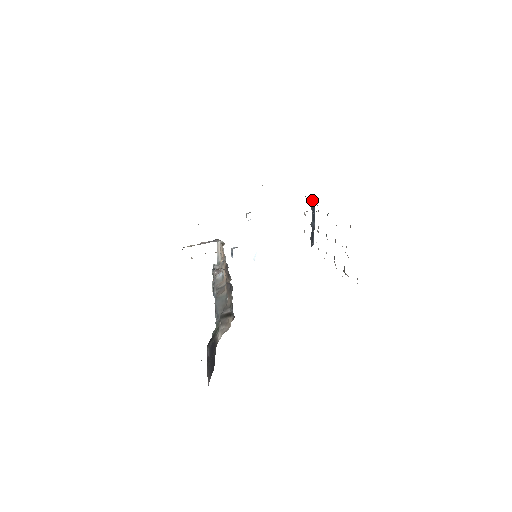
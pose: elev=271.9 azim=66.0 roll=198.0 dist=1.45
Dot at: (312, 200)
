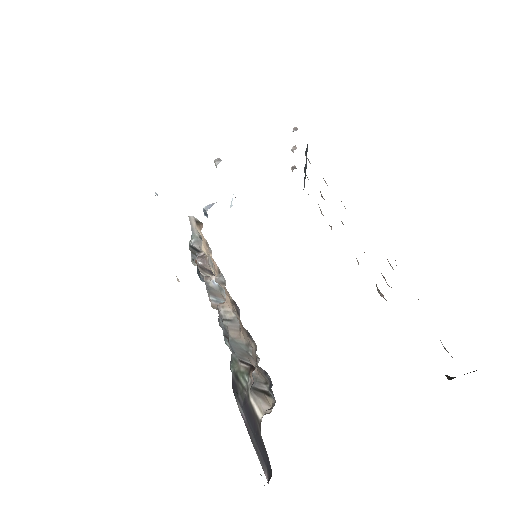
Dot at: occluded
